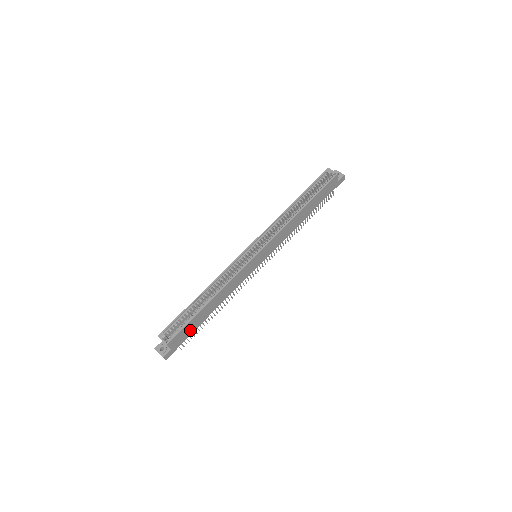
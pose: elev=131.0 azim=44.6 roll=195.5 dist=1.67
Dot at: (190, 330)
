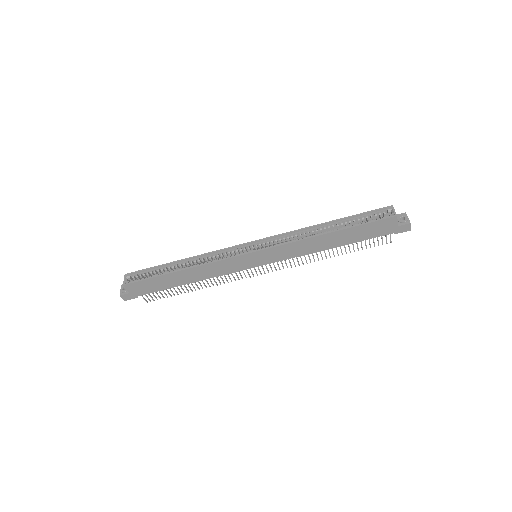
Dot at: (155, 287)
